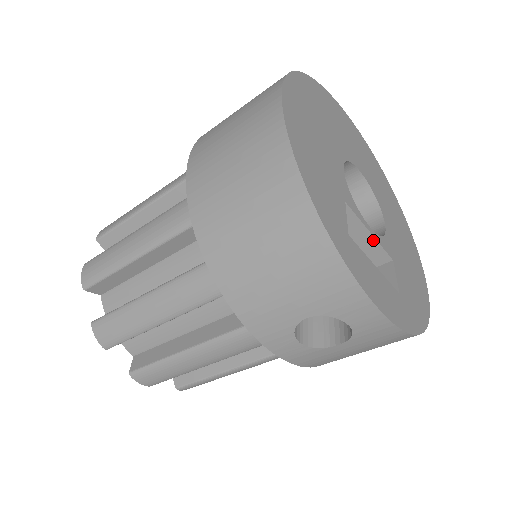
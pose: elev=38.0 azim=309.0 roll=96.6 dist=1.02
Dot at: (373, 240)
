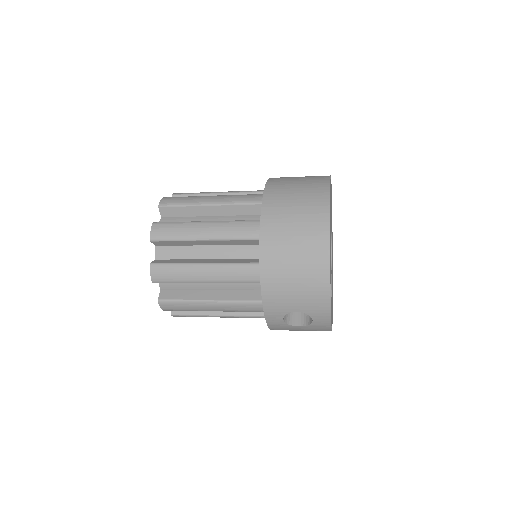
Dot at: occluded
